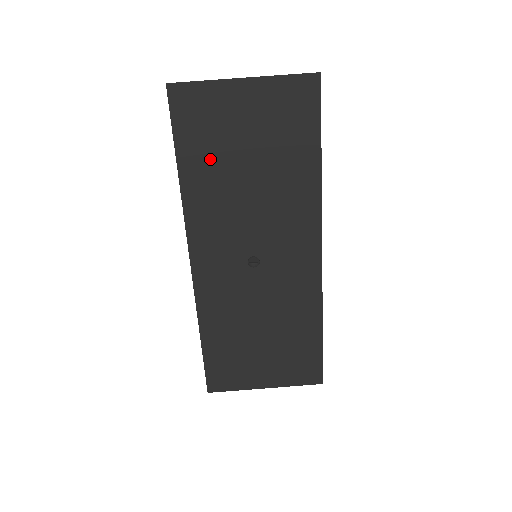
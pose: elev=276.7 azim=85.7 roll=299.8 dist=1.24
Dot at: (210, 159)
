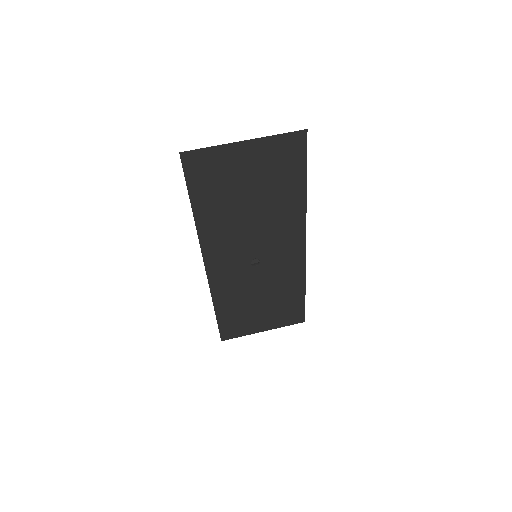
Dot at: (218, 199)
